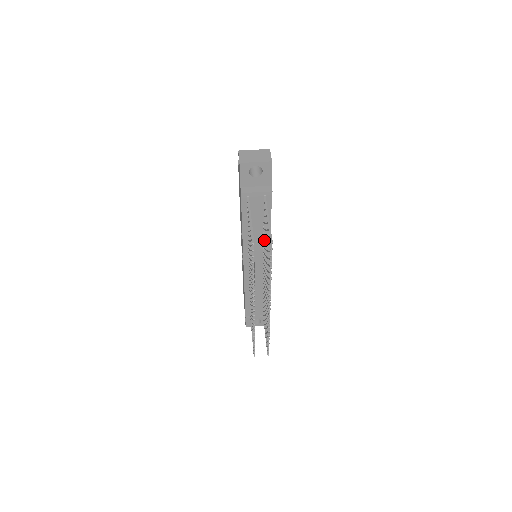
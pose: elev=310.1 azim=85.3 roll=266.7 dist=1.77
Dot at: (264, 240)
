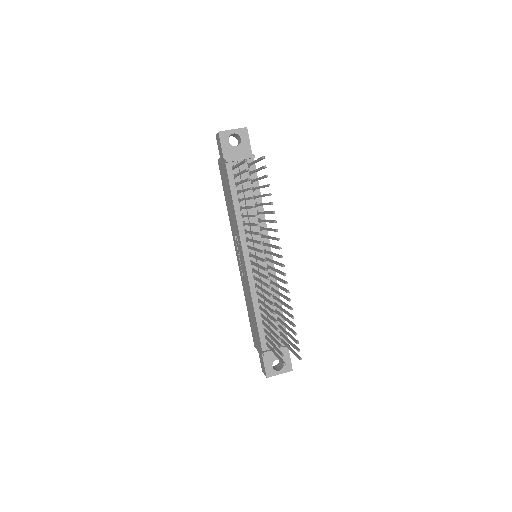
Dot at: (259, 212)
